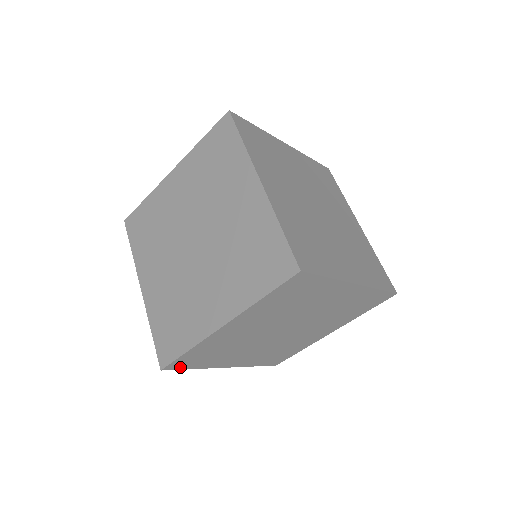
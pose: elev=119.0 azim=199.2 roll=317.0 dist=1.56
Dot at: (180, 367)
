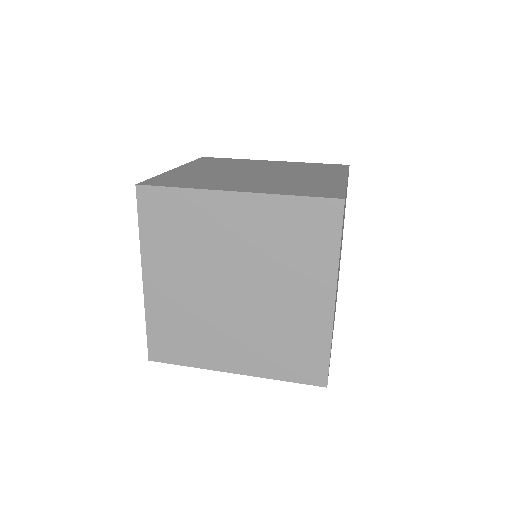
Dot at: (342, 221)
